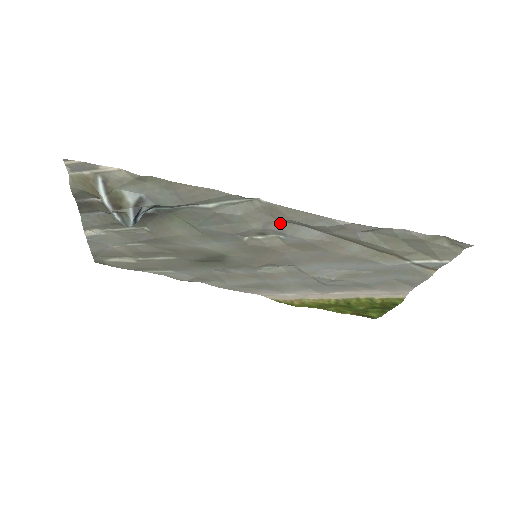
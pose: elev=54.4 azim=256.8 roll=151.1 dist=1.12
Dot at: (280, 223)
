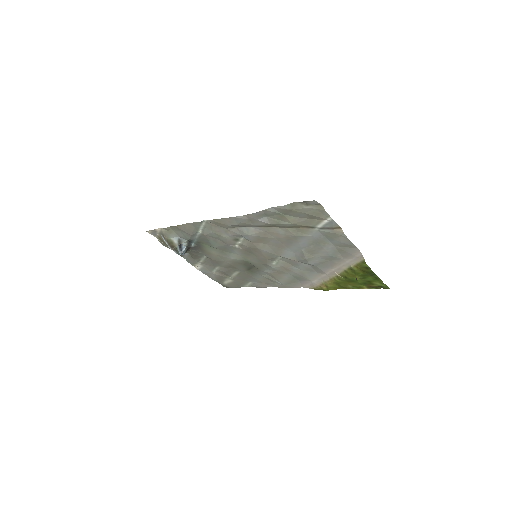
Dot at: (230, 230)
